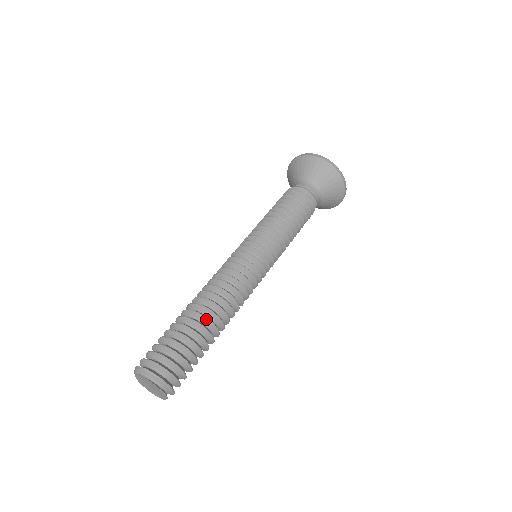
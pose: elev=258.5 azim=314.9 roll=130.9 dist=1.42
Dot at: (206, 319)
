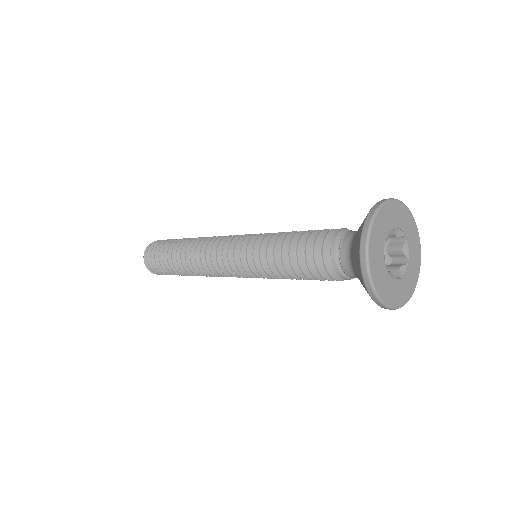
Dot at: (186, 274)
